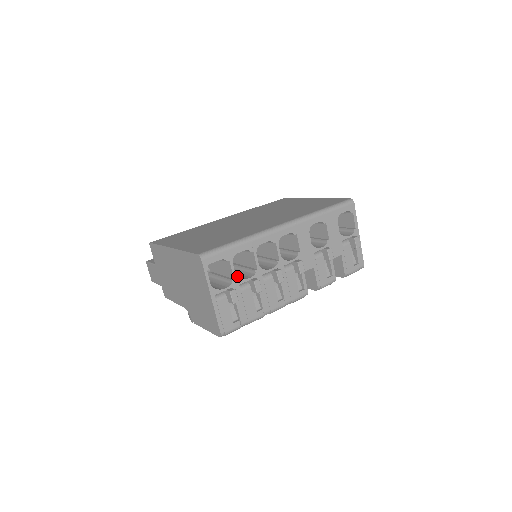
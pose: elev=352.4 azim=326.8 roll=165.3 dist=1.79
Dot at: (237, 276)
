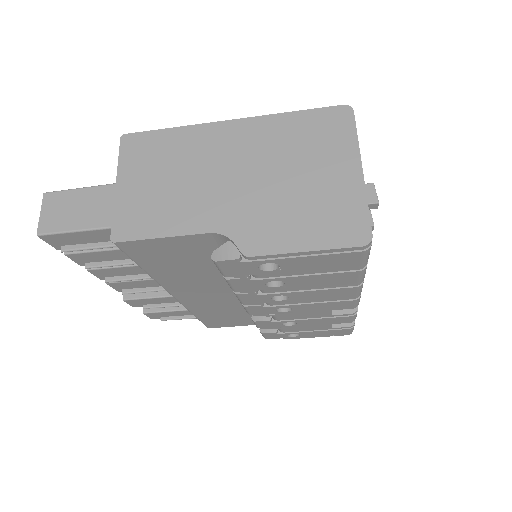
Dot at: occluded
